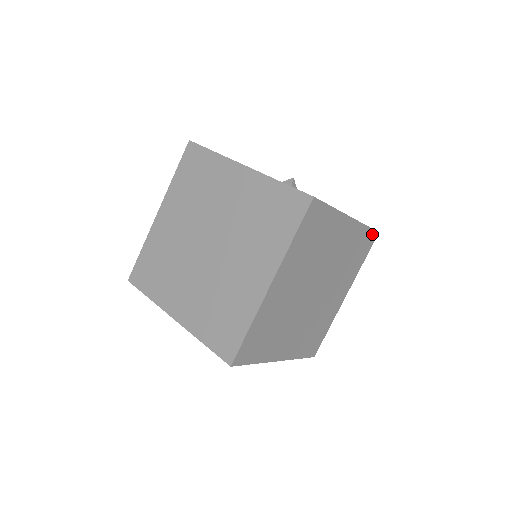
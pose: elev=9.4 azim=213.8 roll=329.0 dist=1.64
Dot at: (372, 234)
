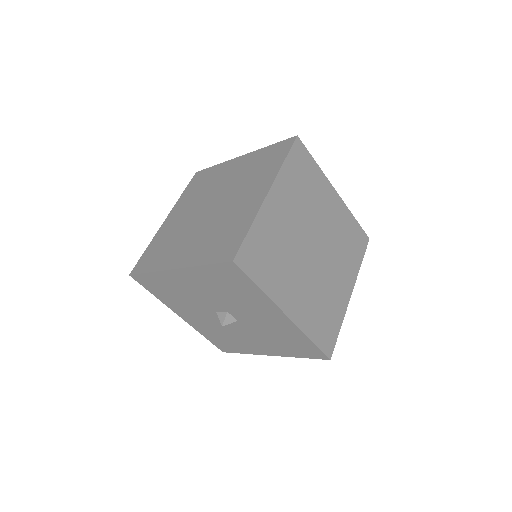
Dot at: (362, 234)
